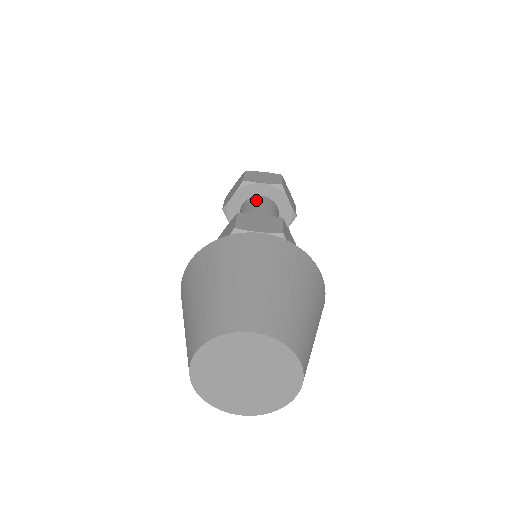
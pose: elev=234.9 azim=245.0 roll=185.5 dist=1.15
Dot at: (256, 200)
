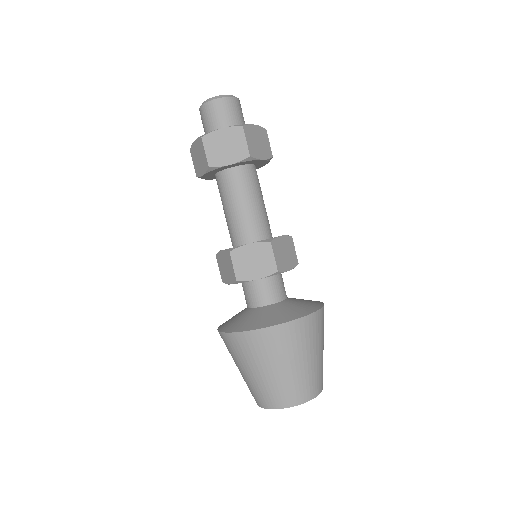
Dot at: (230, 181)
